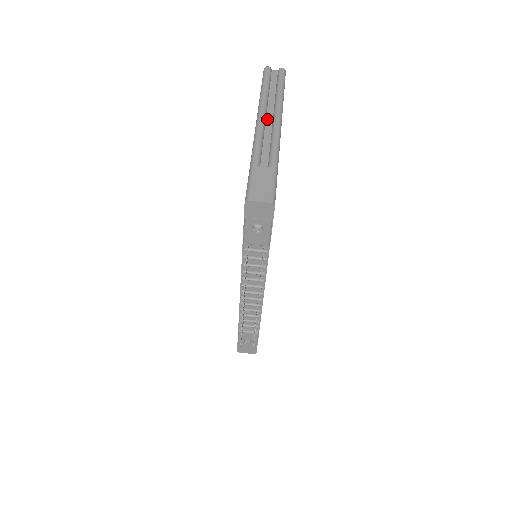
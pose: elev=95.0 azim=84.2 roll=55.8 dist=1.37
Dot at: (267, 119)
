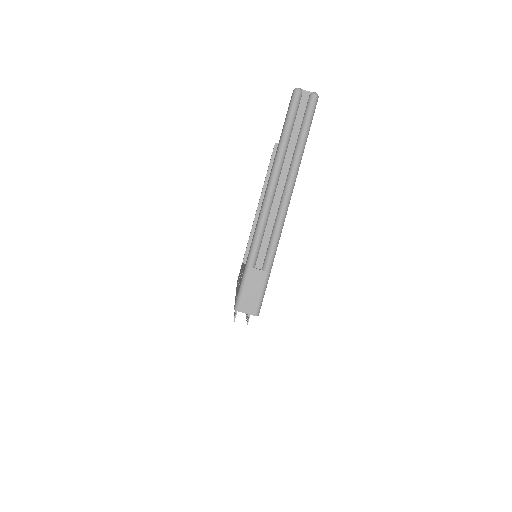
Dot at: (278, 188)
